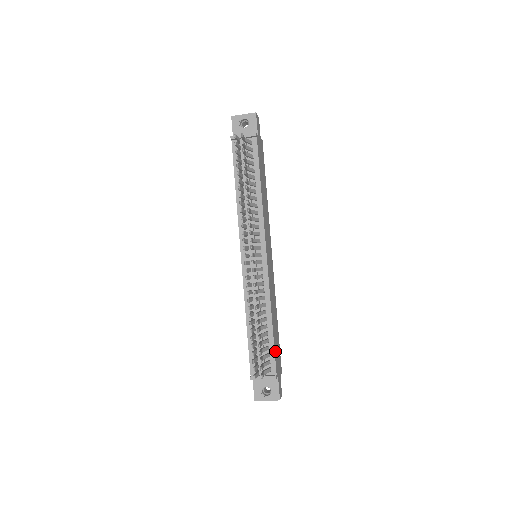
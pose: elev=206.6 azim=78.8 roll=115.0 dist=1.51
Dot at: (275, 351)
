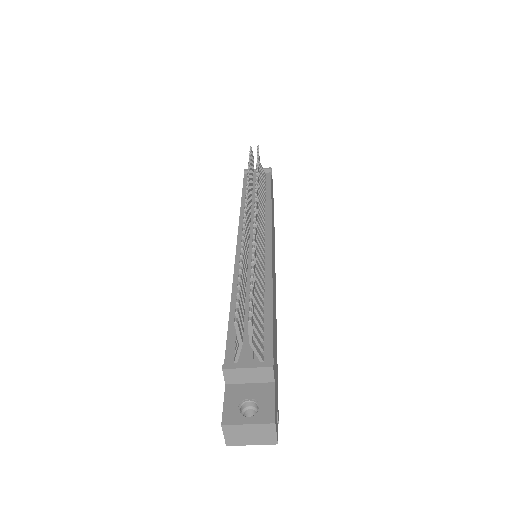
Dot at: (273, 342)
